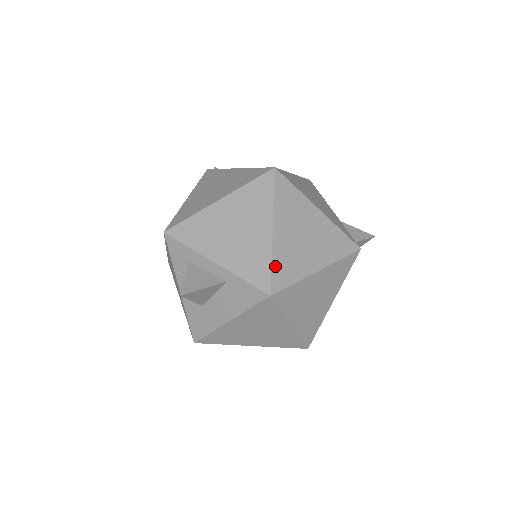
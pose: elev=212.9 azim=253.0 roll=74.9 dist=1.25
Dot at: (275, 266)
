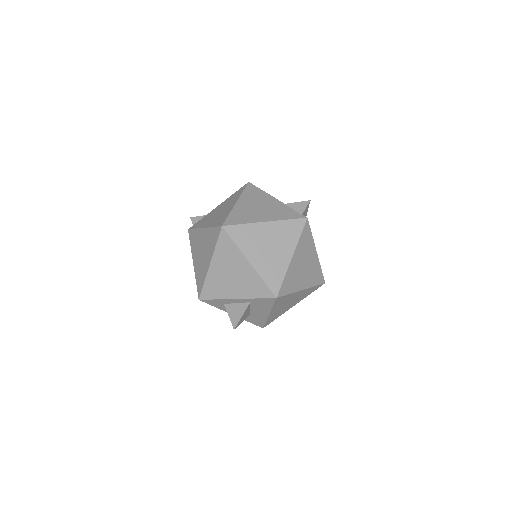
Dot at: (266, 280)
